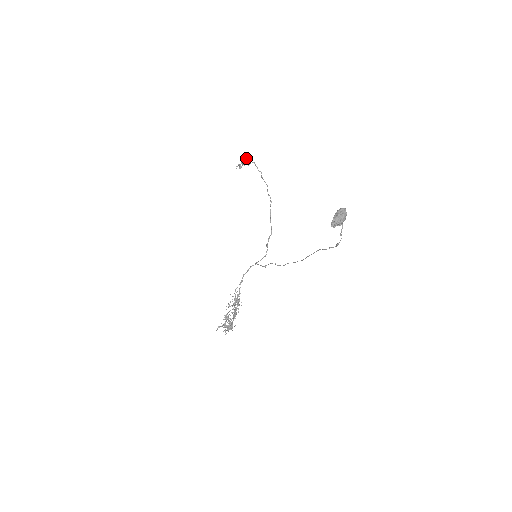
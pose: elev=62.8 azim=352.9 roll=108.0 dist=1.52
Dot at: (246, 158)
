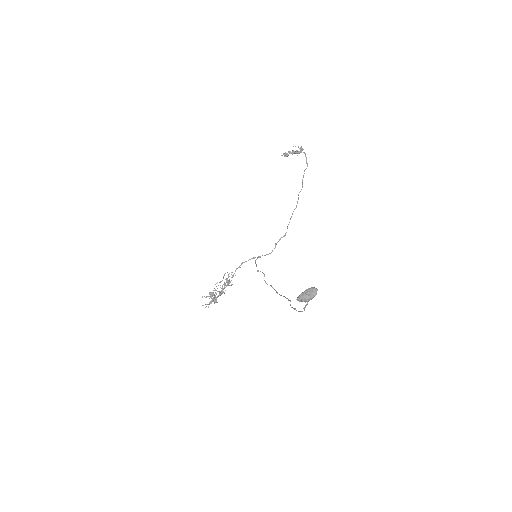
Dot at: (298, 146)
